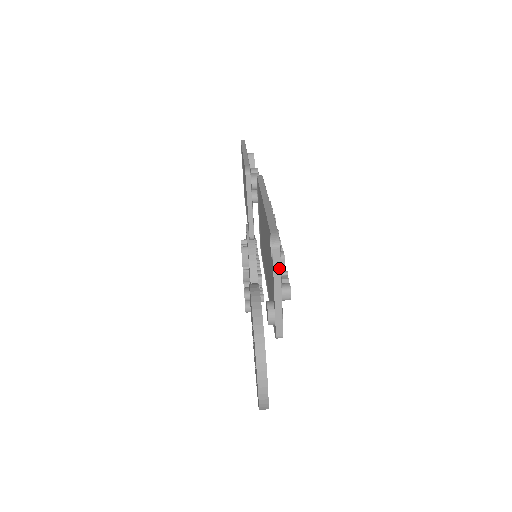
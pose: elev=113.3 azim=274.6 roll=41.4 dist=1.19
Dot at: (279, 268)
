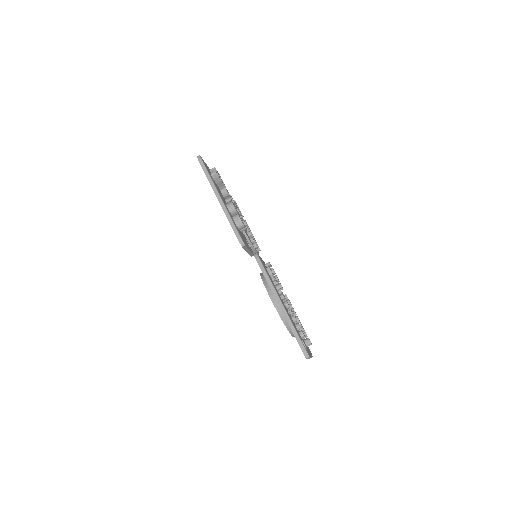
Dot at: occluded
